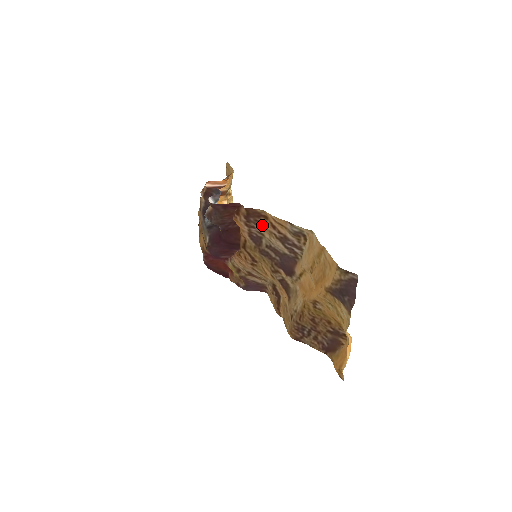
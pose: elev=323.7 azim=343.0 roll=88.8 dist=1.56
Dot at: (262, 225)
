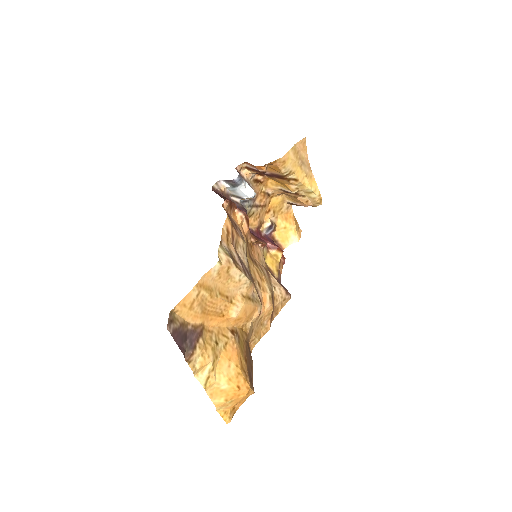
Dot at: (235, 229)
